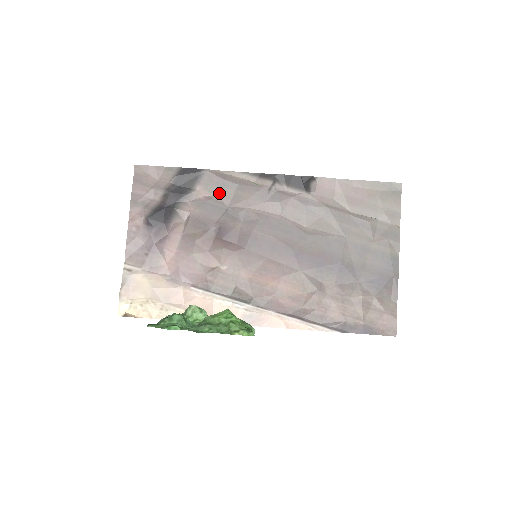
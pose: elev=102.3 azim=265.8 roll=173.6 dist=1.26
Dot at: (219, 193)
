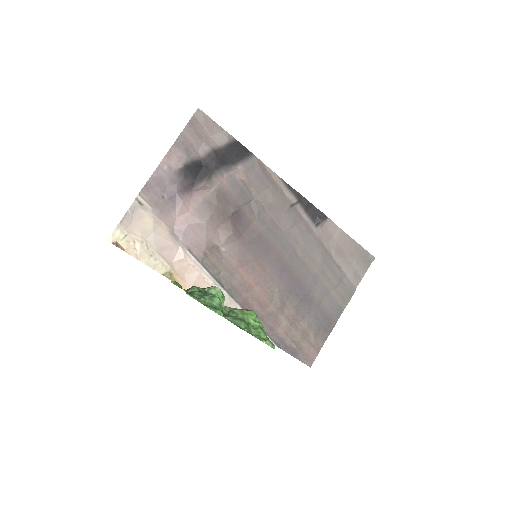
Dot at: (253, 183)
